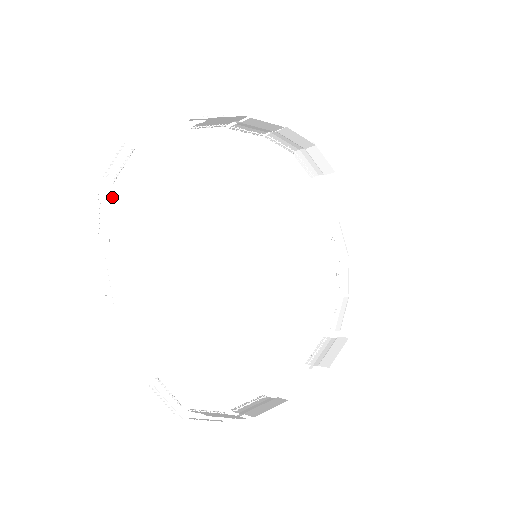
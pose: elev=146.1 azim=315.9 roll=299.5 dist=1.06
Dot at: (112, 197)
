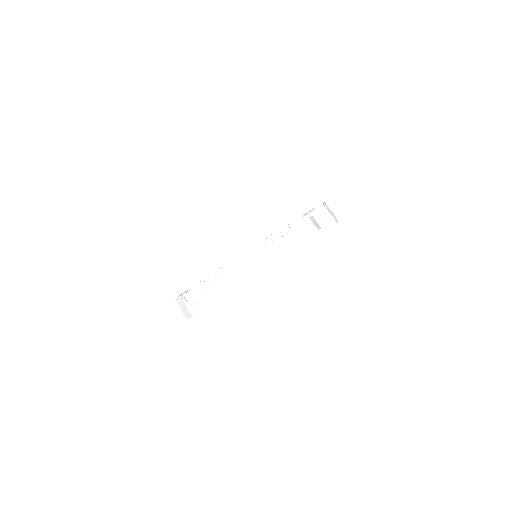
Dot at: occluded
